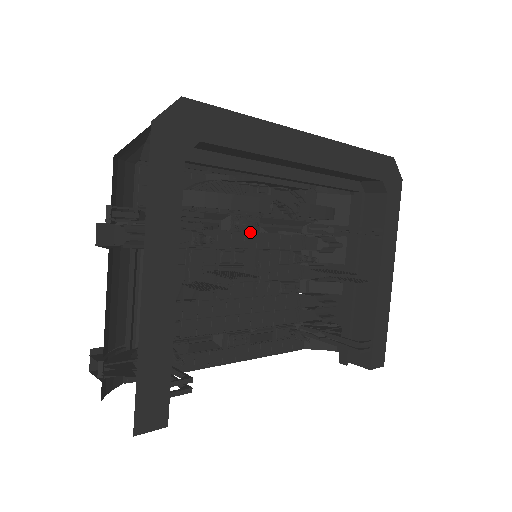
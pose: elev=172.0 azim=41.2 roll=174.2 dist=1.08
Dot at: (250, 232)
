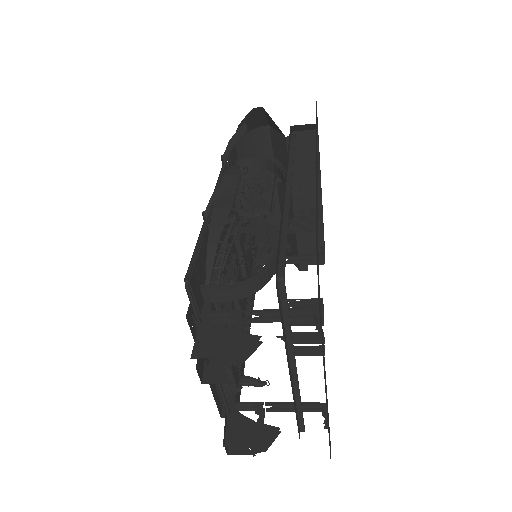
Dot at: occluded
